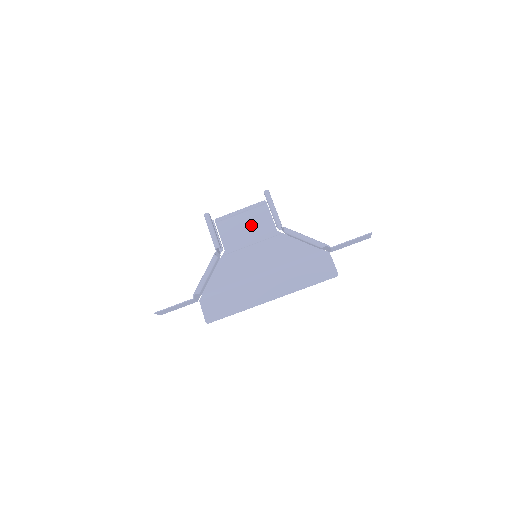
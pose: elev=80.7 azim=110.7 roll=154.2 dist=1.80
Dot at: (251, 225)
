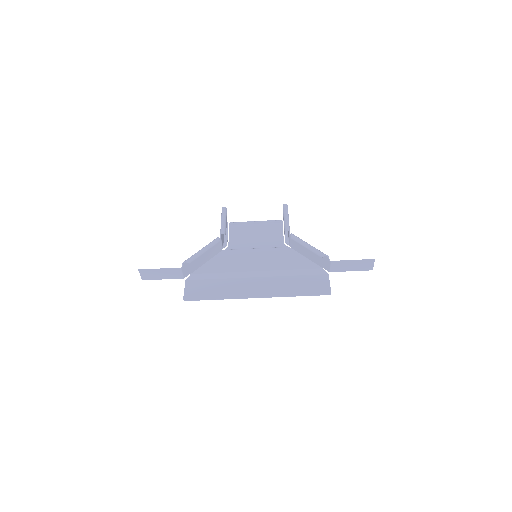
Dot at: (261, 234)
